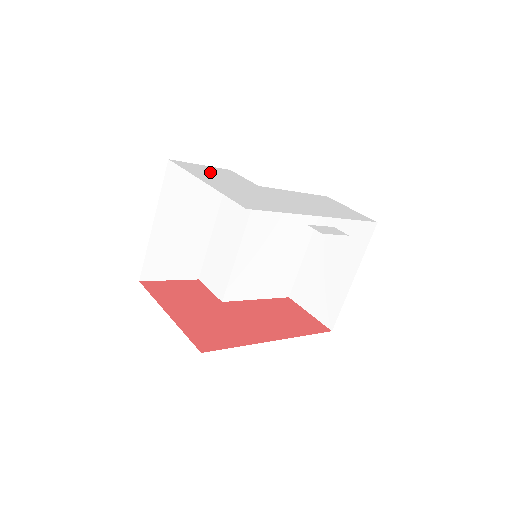
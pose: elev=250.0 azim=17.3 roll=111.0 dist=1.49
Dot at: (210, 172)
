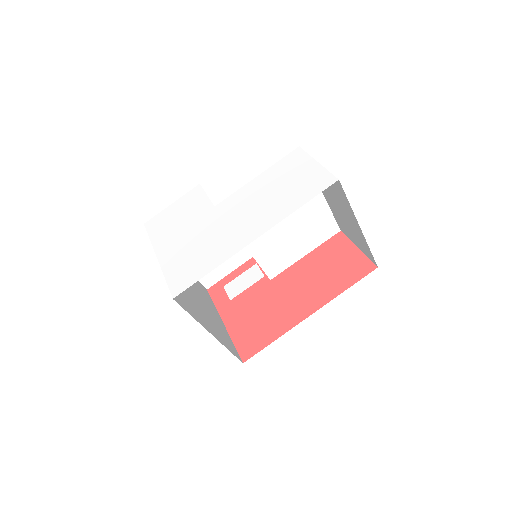
Dot at: (173, 219)
